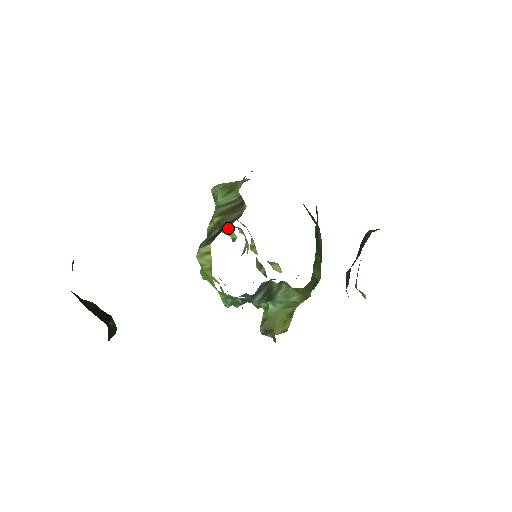
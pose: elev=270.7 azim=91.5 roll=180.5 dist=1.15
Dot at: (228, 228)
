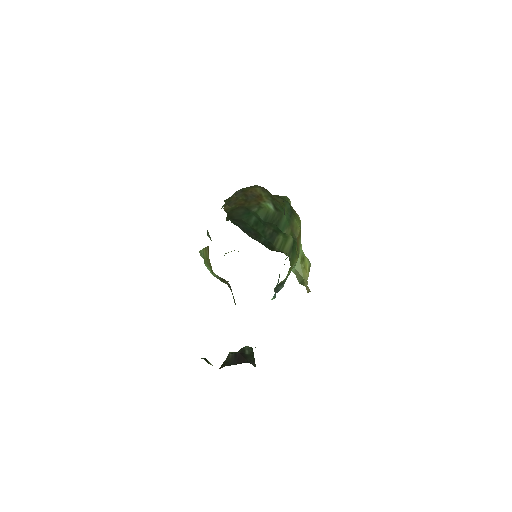
Dot at: occluded
